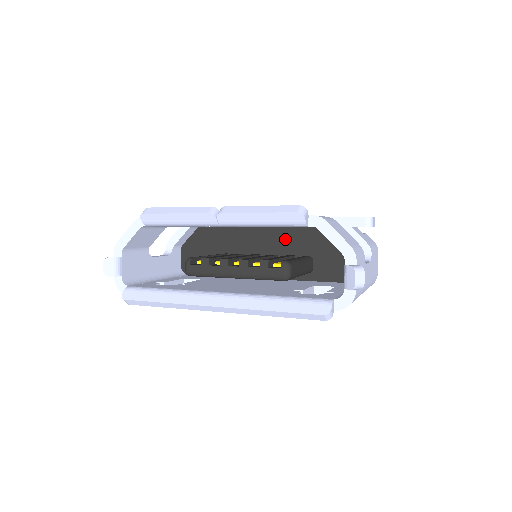
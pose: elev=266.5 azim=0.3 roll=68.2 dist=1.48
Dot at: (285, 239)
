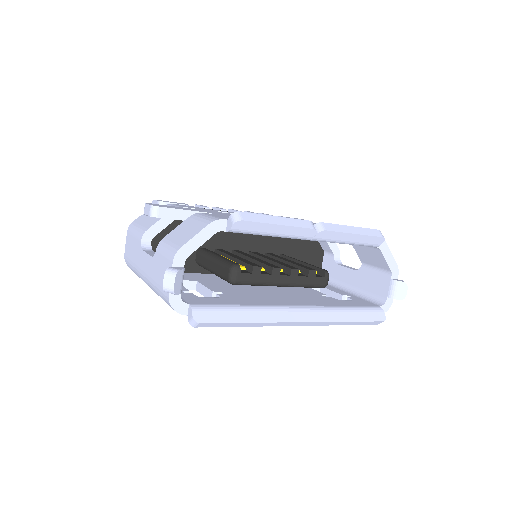
Dot at: (265, 237)
